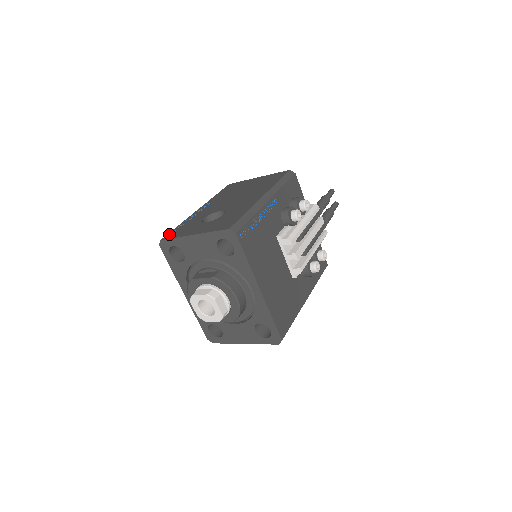
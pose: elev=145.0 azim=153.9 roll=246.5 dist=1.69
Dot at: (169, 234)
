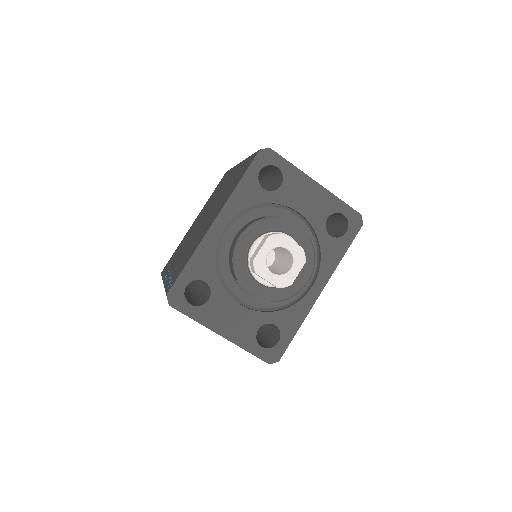
Dot at: occluded
